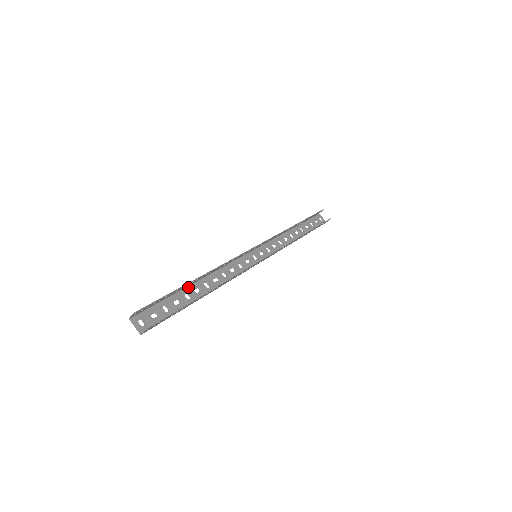
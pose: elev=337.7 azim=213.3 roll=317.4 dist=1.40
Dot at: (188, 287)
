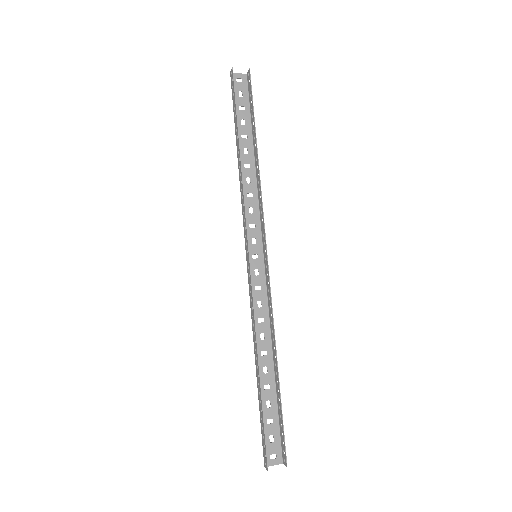
Dot at: (258, 379)
